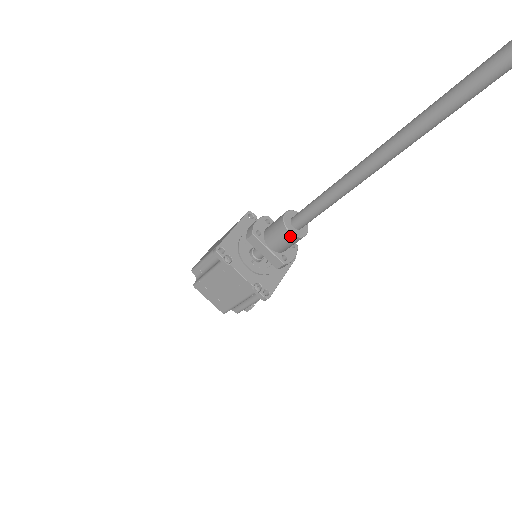
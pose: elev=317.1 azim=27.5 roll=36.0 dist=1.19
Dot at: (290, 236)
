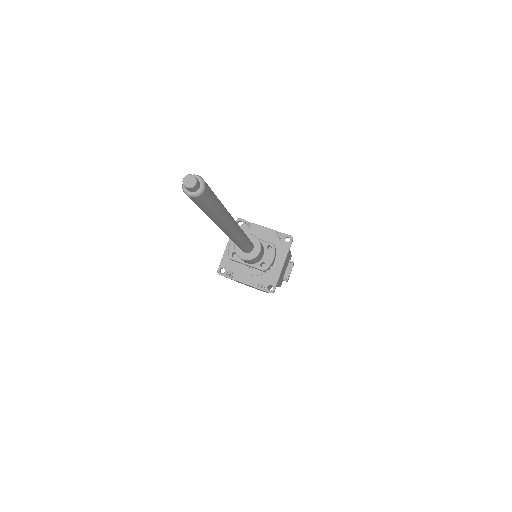
Dot at: occluded
